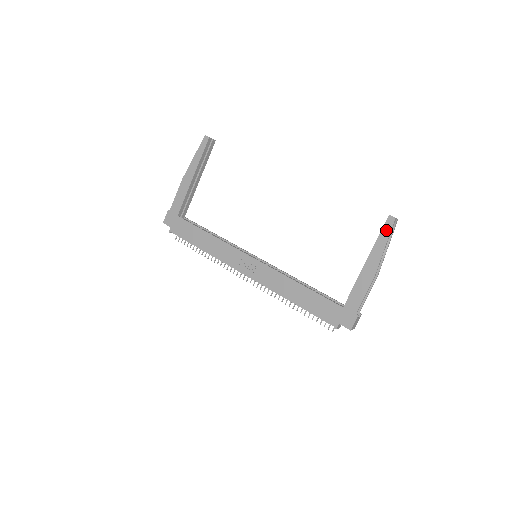
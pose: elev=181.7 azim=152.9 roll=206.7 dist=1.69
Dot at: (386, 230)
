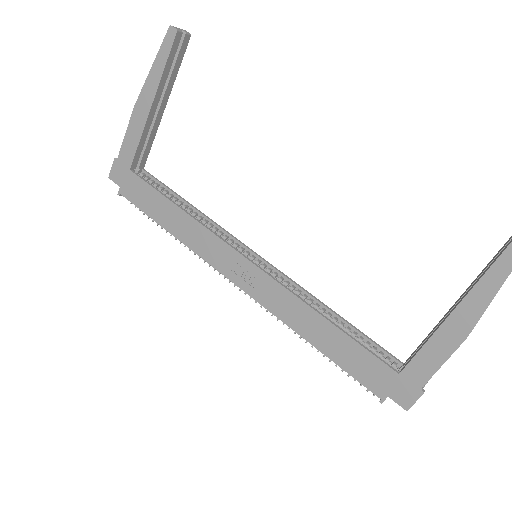
Dot at: (506, 262)
